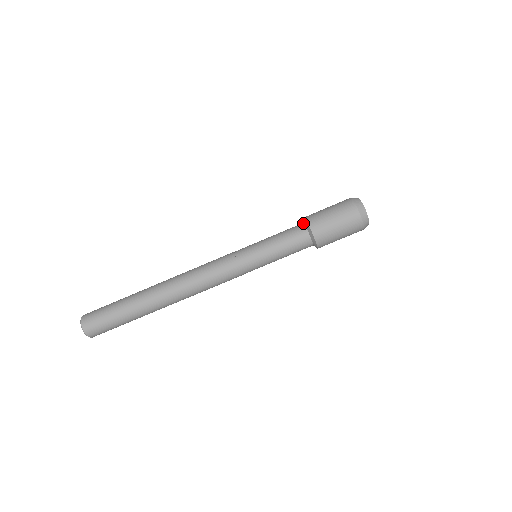
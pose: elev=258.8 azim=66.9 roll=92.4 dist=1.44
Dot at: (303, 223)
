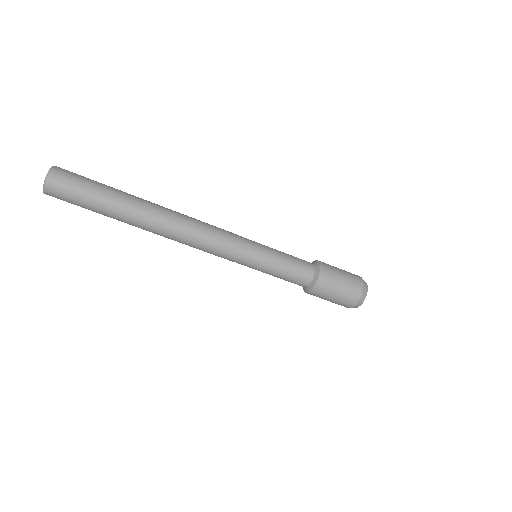
Dot at: (314, 265)
